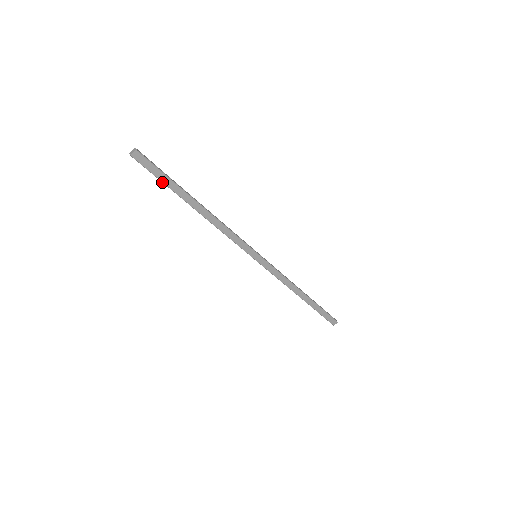
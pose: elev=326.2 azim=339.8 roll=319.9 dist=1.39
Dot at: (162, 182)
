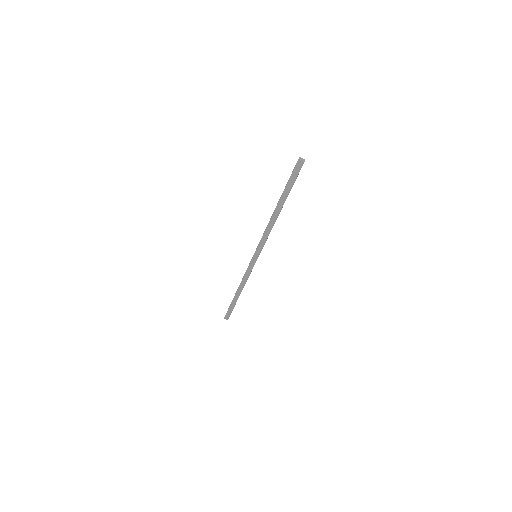
Dot at: (287, 184)
